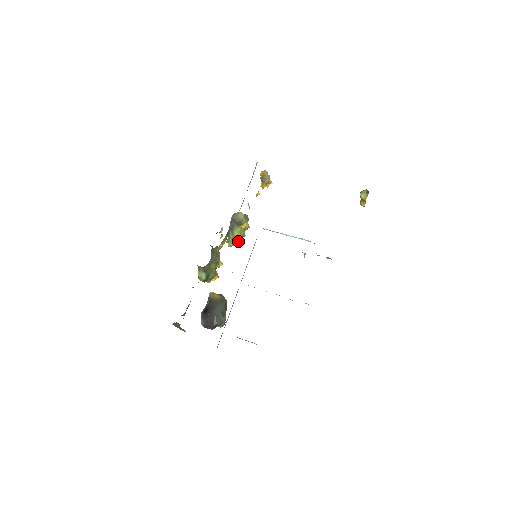
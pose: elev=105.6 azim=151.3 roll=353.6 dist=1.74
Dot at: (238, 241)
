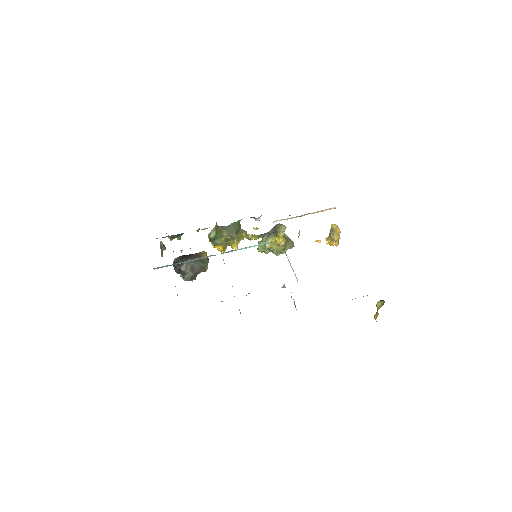
Dot at: (266, 251)
